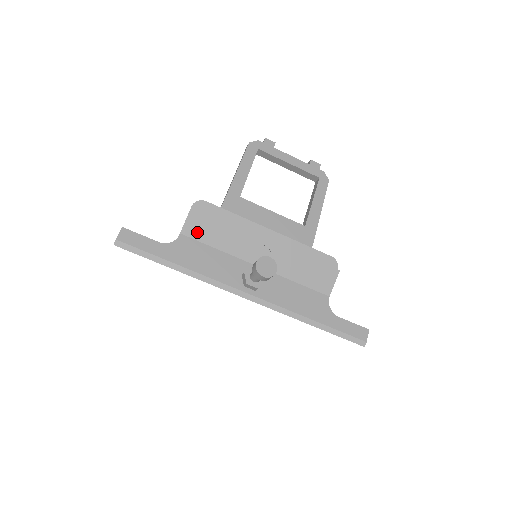
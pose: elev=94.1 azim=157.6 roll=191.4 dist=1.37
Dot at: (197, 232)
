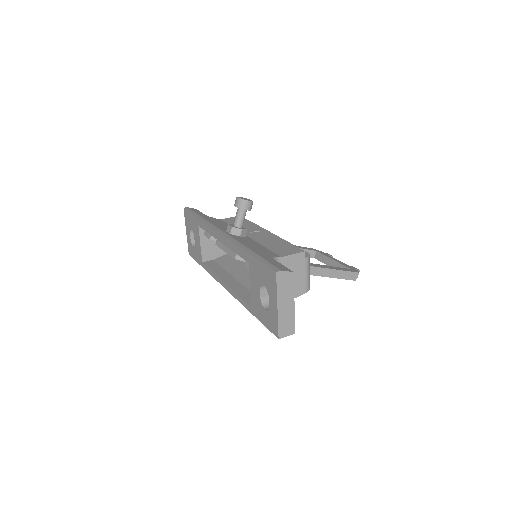
Dot at: (230, 221)
